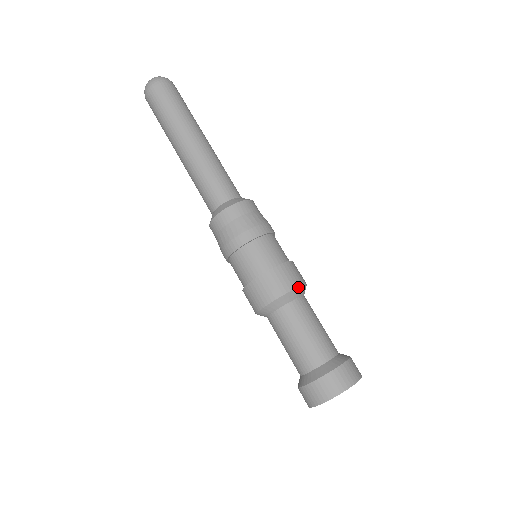
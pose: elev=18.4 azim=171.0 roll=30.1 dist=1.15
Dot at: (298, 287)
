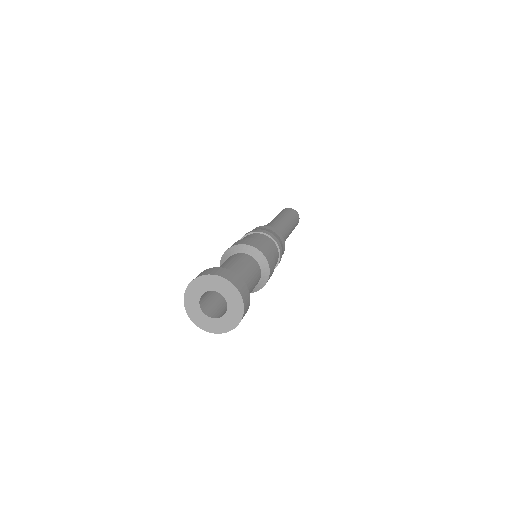
Dot at: (250, 246)
